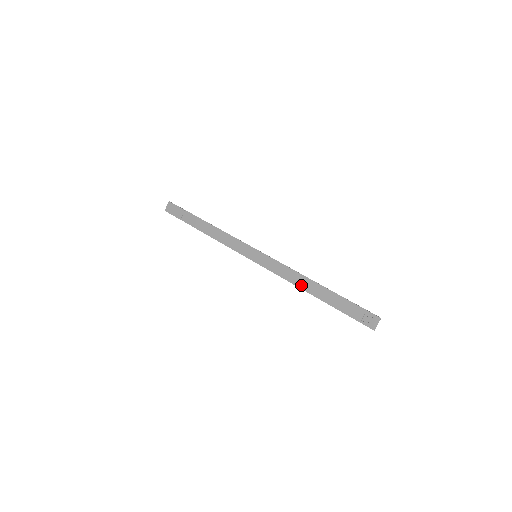
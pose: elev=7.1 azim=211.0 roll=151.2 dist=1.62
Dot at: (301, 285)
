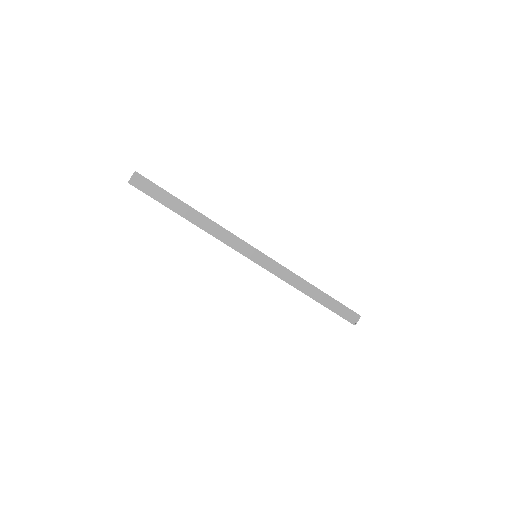
Dot at: (300, 288)
